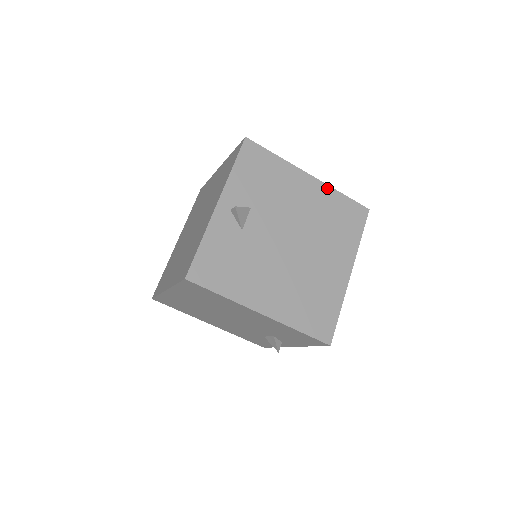
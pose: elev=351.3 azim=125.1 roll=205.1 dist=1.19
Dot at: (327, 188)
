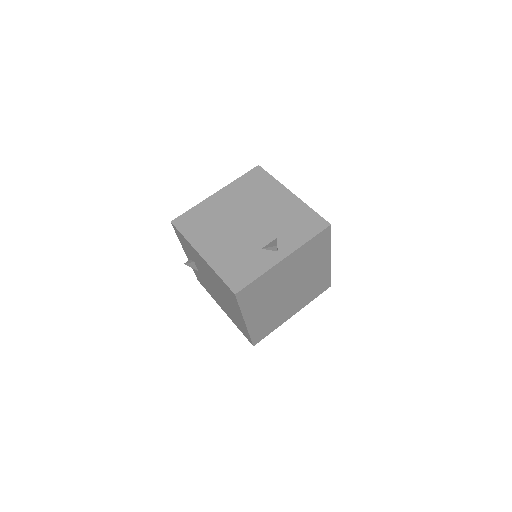
Dot at: occluded
